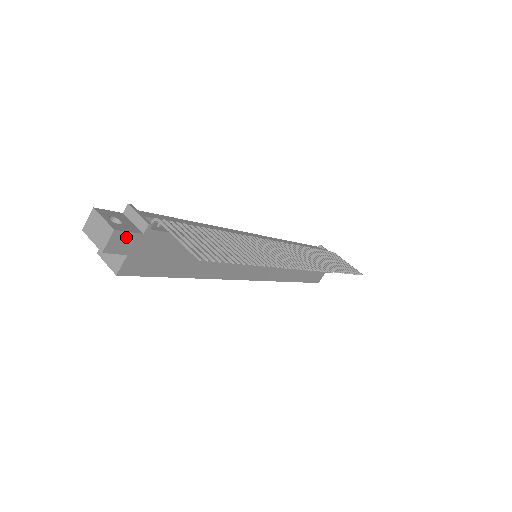
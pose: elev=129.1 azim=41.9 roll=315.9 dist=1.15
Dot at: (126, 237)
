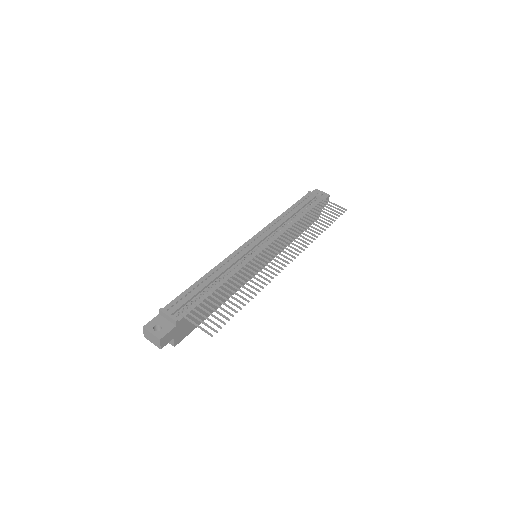
Dot at: (168, 335)
